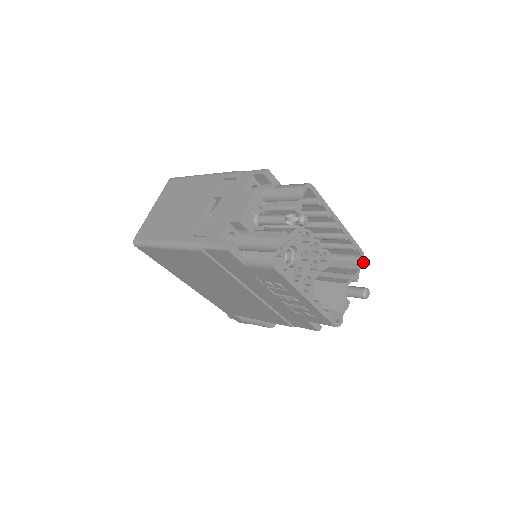
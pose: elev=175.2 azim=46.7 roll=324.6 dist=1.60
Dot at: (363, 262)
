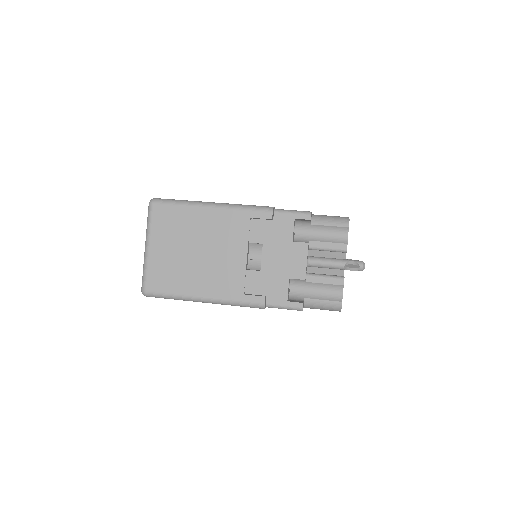
Dot at: occluded
